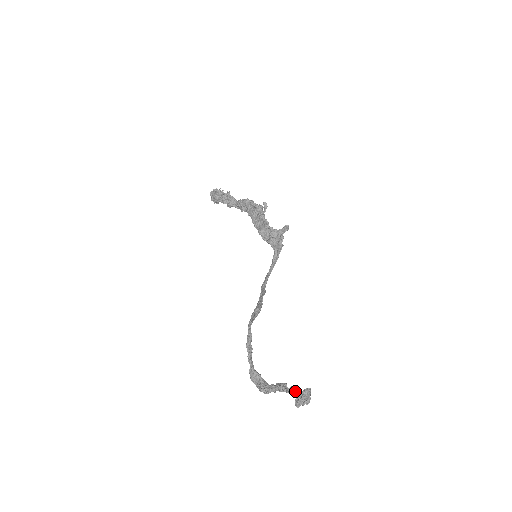
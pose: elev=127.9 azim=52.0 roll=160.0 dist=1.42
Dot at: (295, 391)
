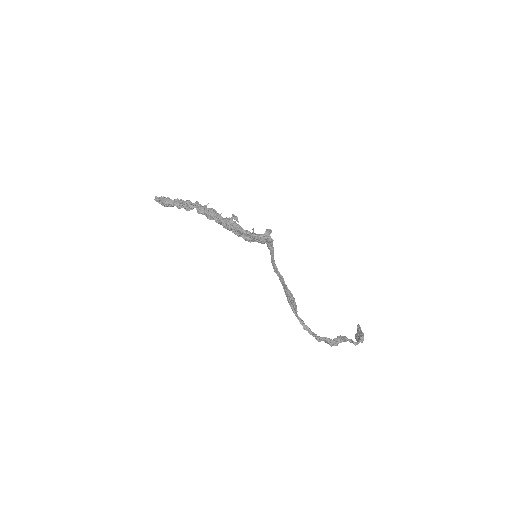
Dot at: (357, 344)
